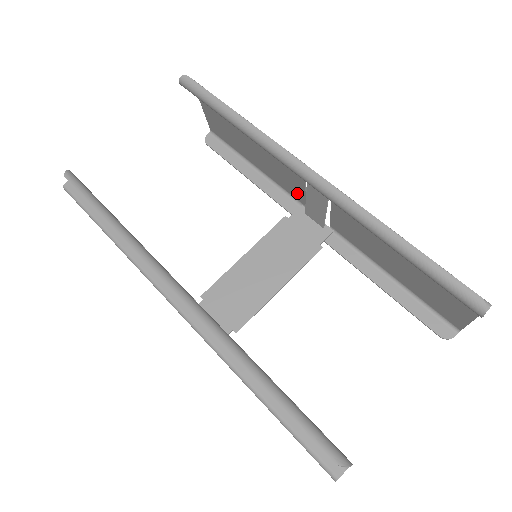
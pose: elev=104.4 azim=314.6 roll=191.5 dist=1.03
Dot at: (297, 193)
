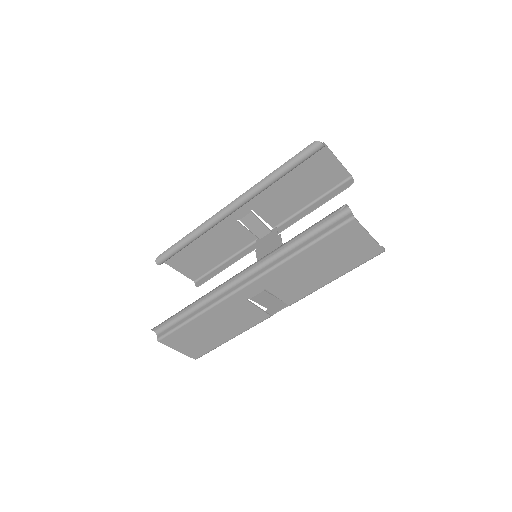
Dot at: (247, 238)
